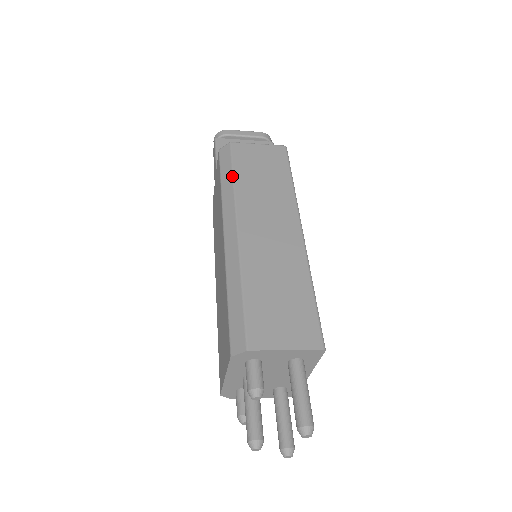
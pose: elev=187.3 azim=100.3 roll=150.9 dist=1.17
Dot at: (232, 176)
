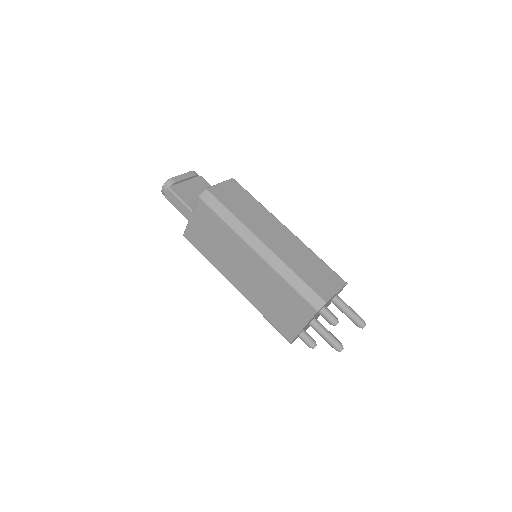
Dot at: (230, 212)
